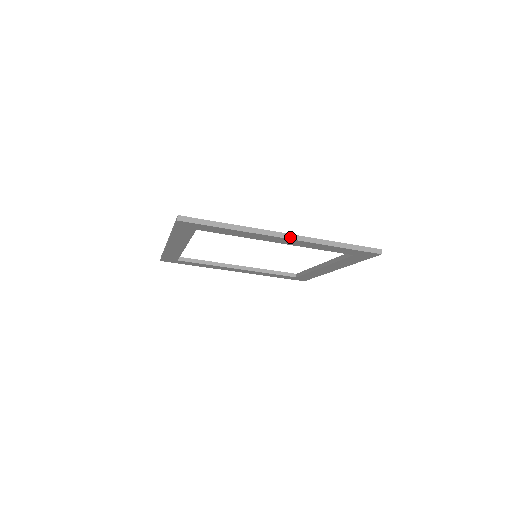
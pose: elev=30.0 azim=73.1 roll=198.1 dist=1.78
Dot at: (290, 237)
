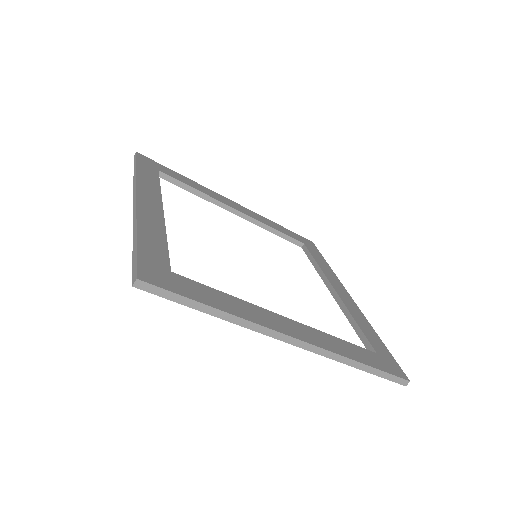
Dot at: (300, 344)
